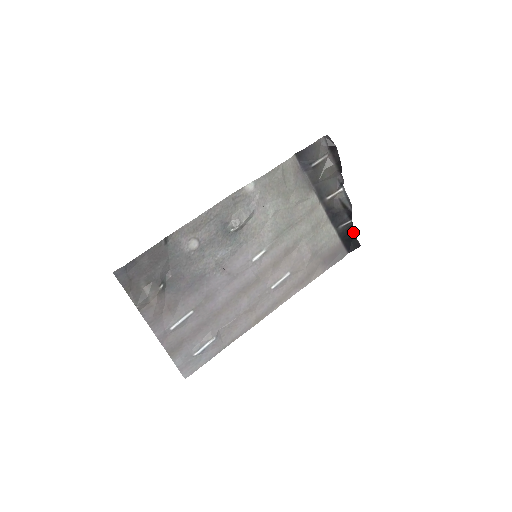
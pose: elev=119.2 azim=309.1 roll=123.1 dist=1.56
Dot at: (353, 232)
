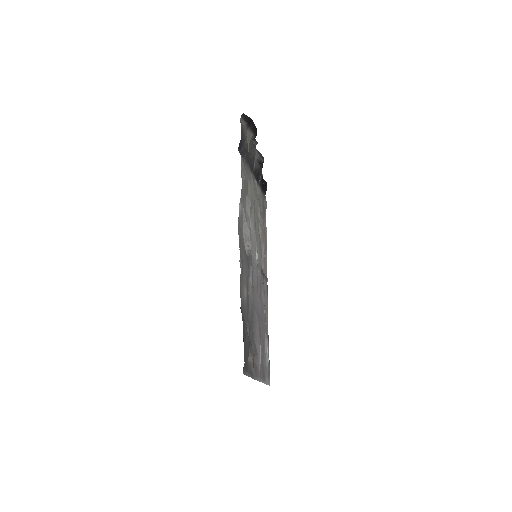
Dot at: (262, 177)
